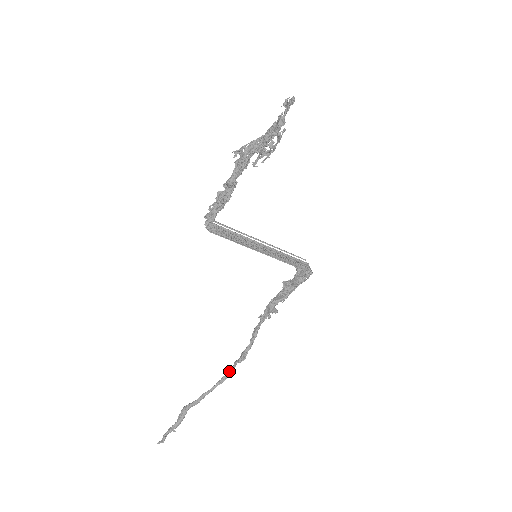
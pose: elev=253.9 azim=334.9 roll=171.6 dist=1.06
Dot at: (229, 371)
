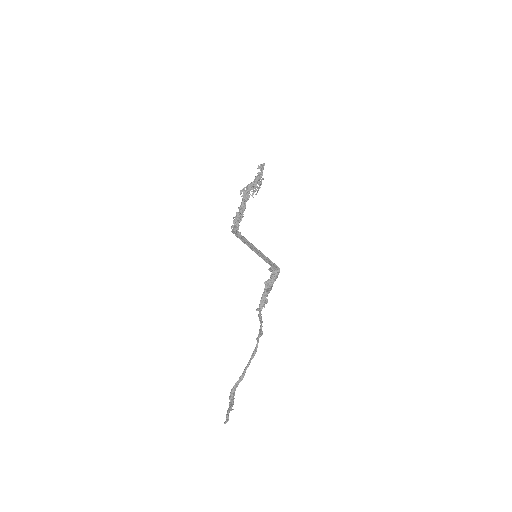
Dot at: (256, 346)
